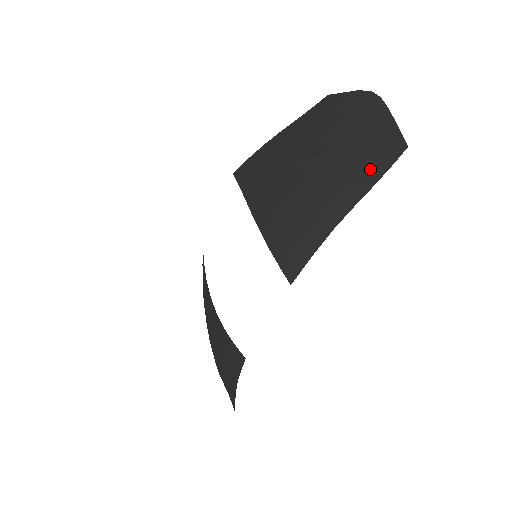
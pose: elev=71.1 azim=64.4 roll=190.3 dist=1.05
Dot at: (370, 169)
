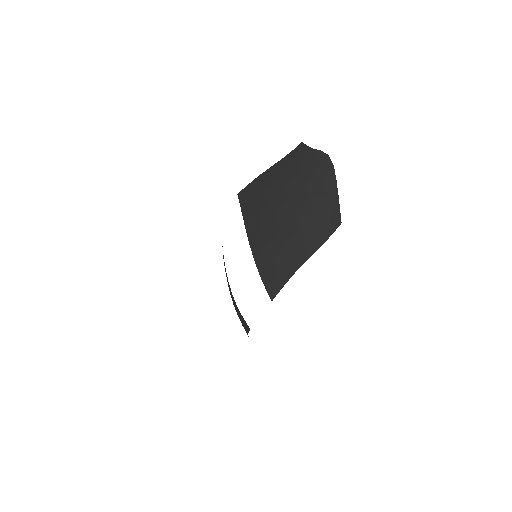
Dot at: (318, 235)
